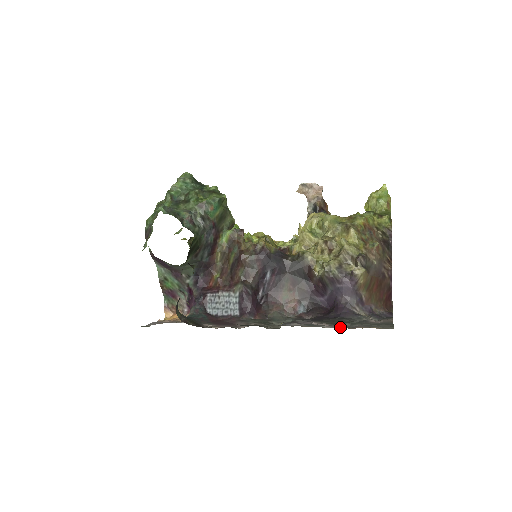
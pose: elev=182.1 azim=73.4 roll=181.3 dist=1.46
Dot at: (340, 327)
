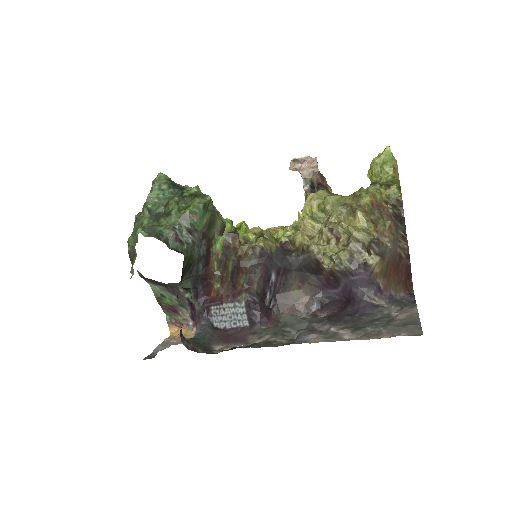
Dot at: (363, 337)
